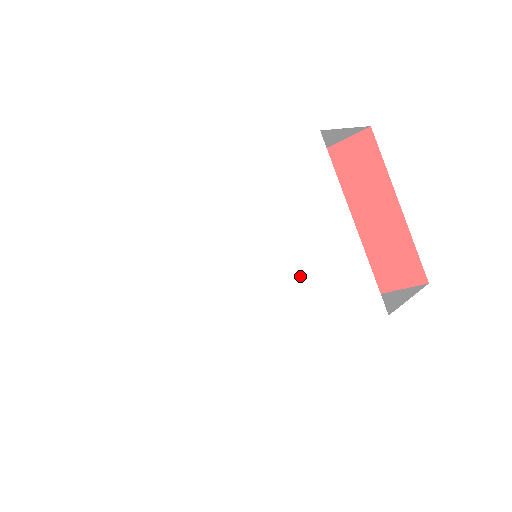
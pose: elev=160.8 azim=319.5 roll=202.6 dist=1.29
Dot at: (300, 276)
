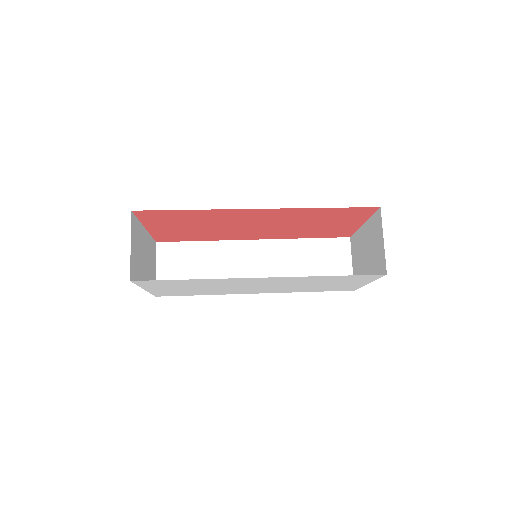
Dot at: occluded
